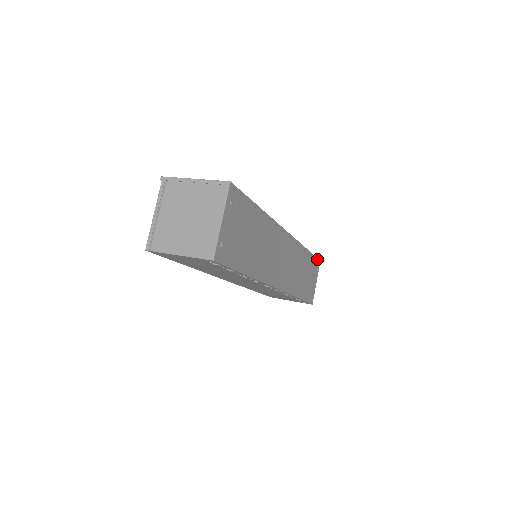
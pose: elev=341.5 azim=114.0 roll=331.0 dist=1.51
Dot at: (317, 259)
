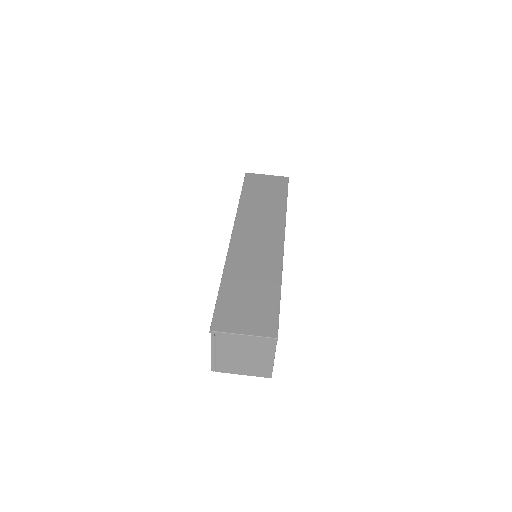
Dot at: occluded
